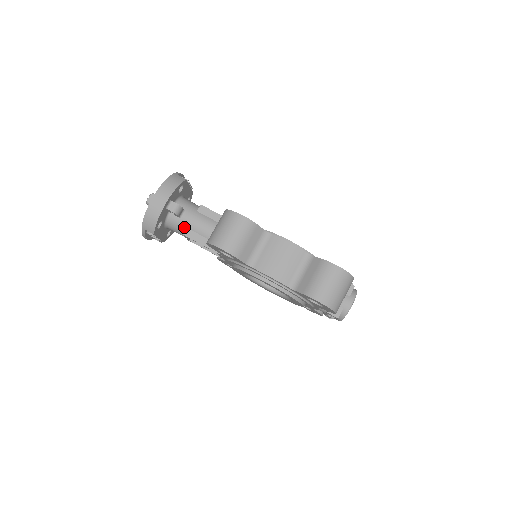
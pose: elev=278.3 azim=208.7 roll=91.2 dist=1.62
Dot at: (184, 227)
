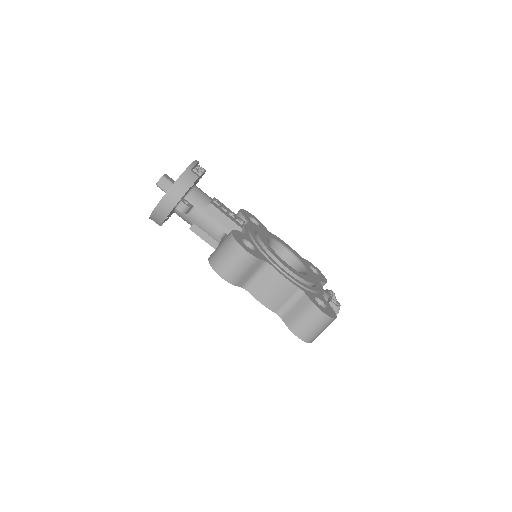
Dot at: (191, 221)
